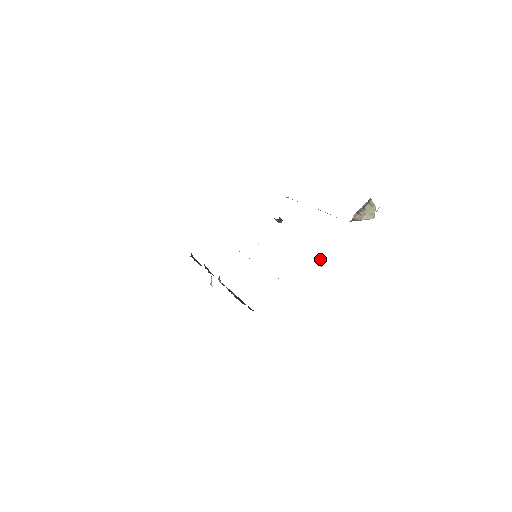
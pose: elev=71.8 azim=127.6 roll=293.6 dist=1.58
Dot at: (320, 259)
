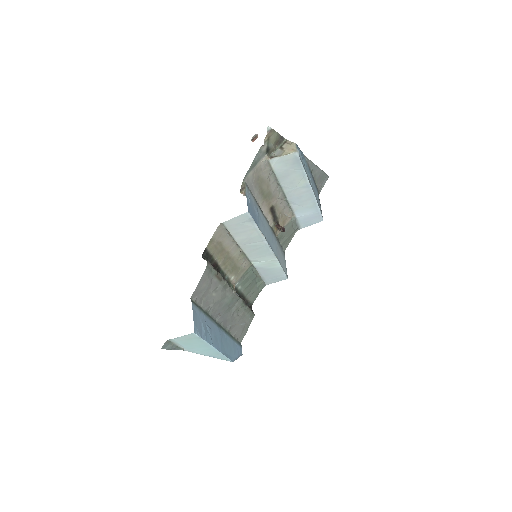
Dot at: (243, 191)
